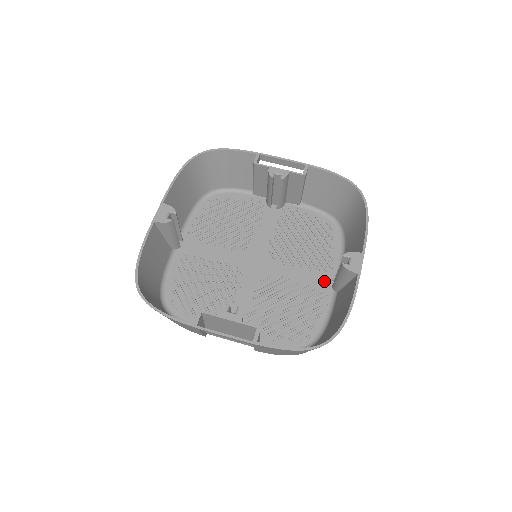
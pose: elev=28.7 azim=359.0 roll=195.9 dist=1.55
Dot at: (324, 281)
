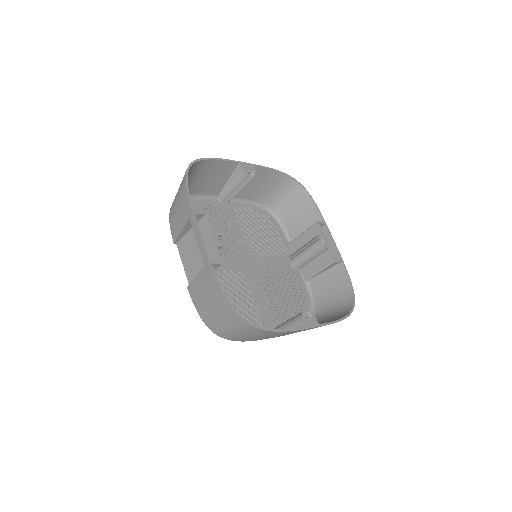
Dot at: (269, 322)
